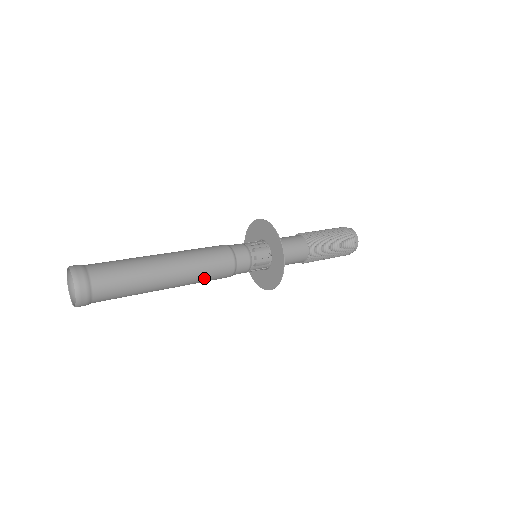
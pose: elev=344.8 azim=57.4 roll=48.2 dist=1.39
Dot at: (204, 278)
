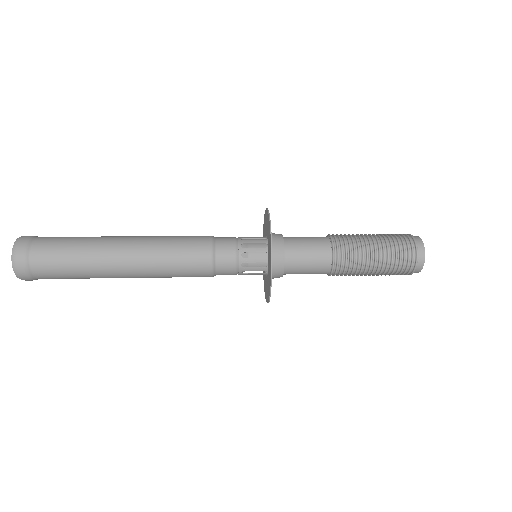
Dot at: (169, 261)
